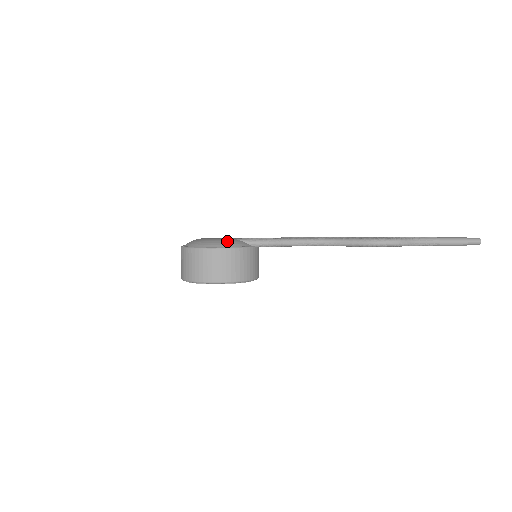
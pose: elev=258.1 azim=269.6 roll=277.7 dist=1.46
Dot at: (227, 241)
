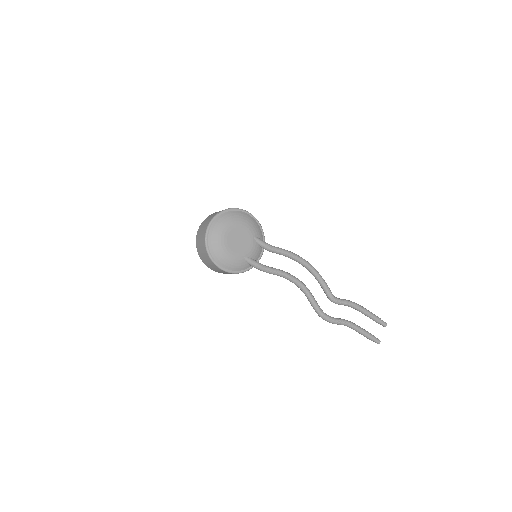
Dot at: (234, 263)
